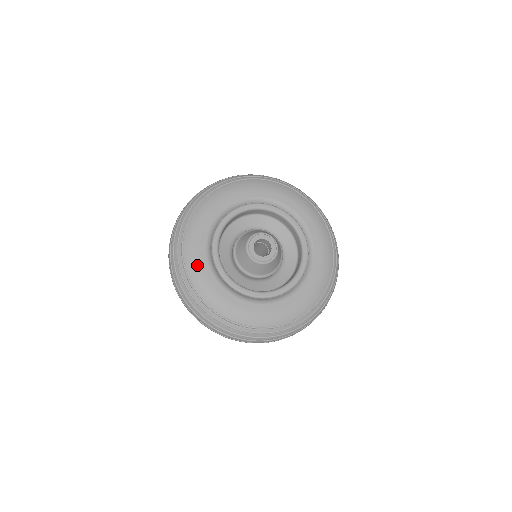
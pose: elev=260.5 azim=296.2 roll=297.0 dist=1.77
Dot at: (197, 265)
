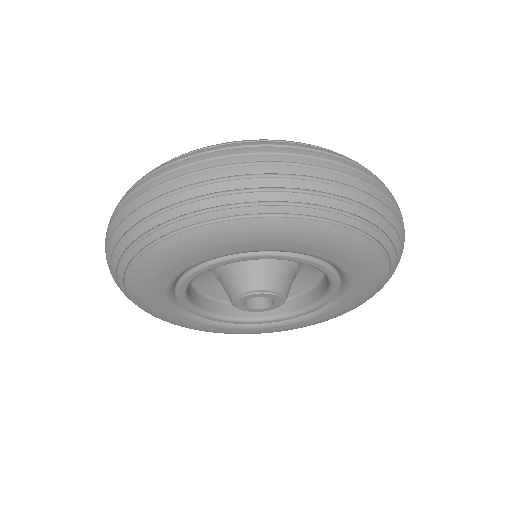
Dot at: (162, 316)
